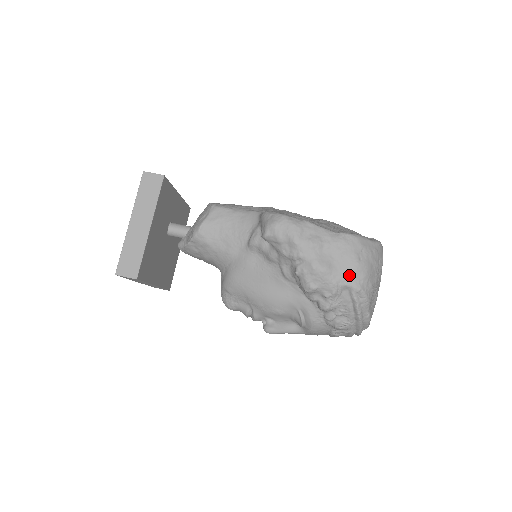
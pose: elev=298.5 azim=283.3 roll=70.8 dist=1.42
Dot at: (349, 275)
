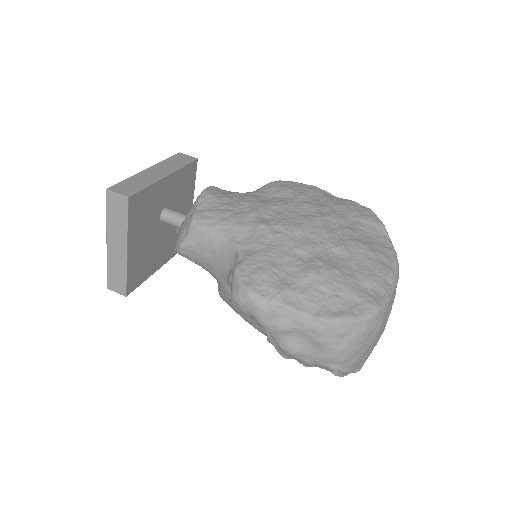
Dot at: (323, 359)
